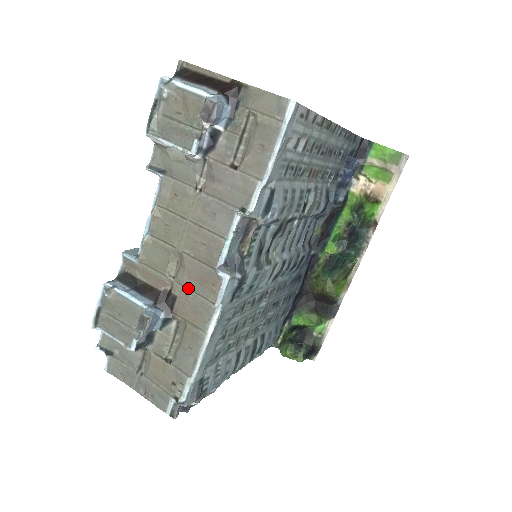
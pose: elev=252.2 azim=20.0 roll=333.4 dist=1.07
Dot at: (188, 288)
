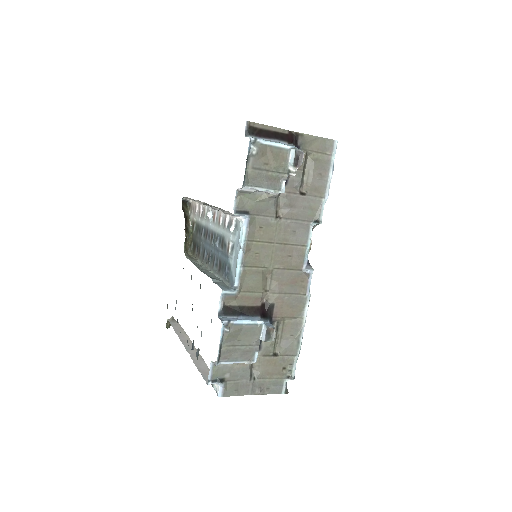
Dot at: (283, 293)
